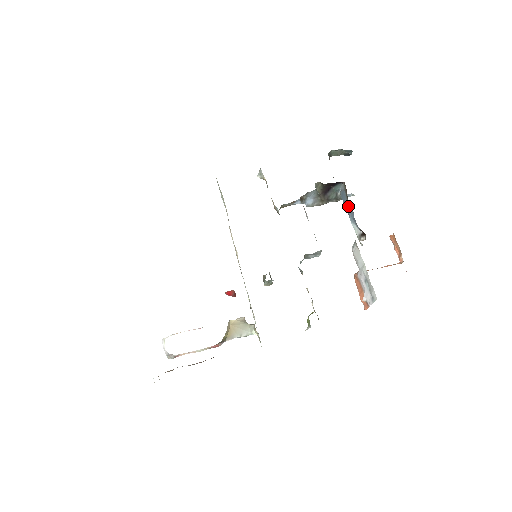
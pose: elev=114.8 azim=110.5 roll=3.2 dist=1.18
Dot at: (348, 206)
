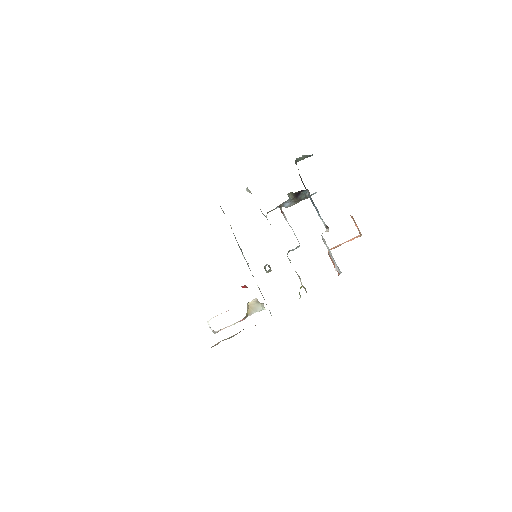
Dot at: (314, 205)
